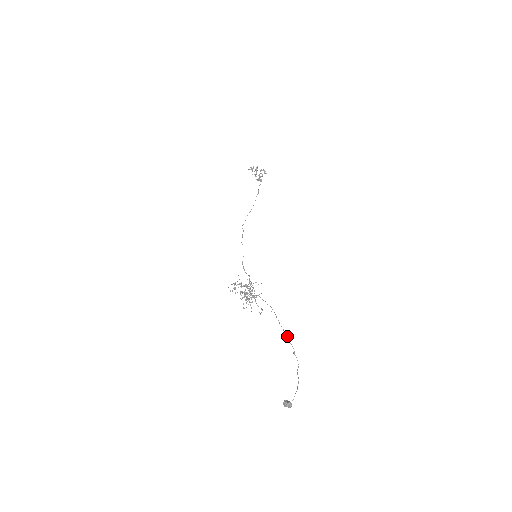
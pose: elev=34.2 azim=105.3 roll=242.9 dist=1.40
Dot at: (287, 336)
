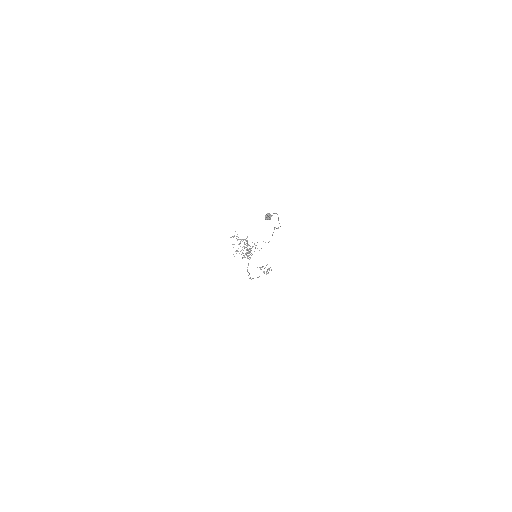
Dot at: occluded
